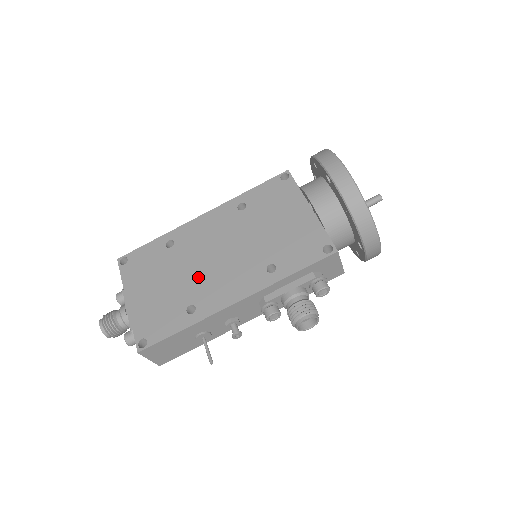
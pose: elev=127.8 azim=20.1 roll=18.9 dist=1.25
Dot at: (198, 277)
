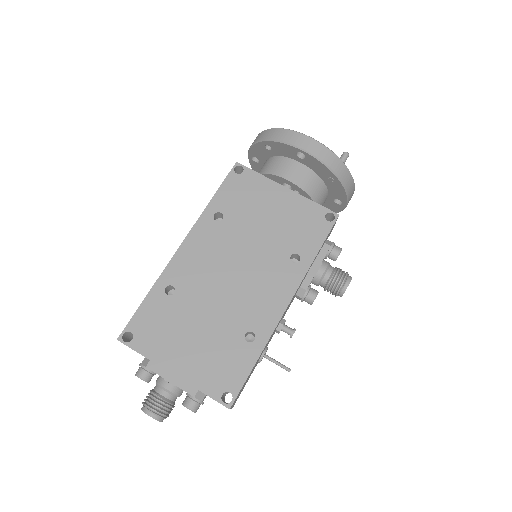
Dot at: (231, 304)
